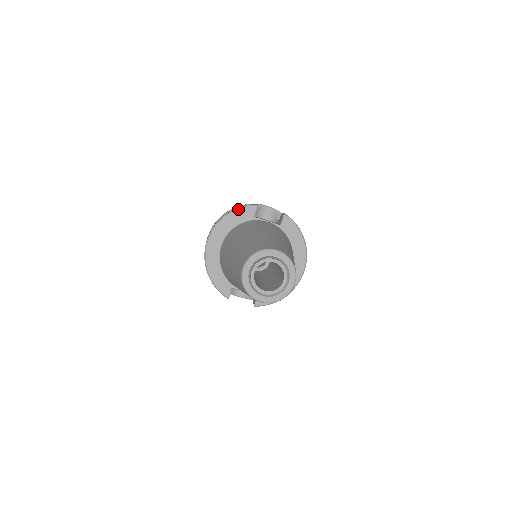
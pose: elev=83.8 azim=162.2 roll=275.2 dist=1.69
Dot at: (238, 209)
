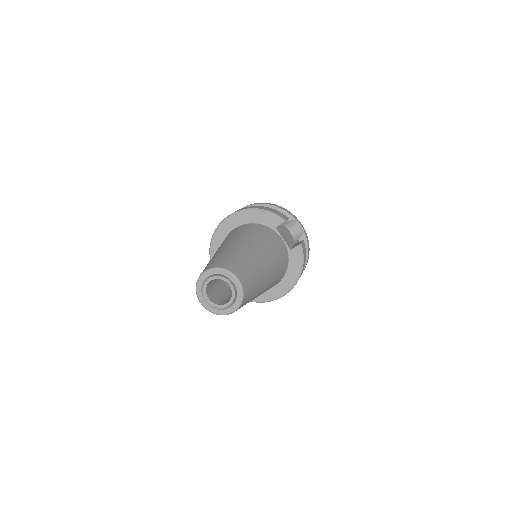
Dot at: (268, 212)
